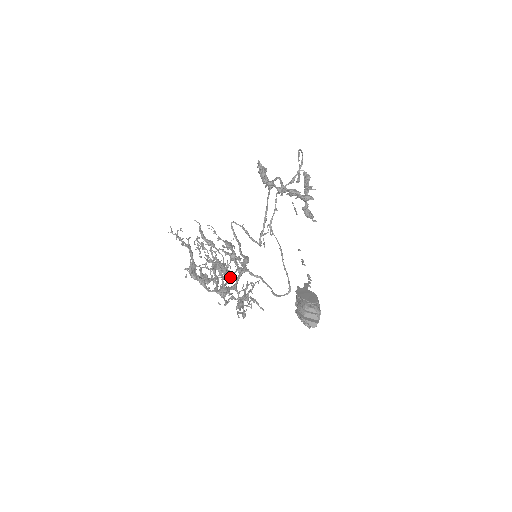
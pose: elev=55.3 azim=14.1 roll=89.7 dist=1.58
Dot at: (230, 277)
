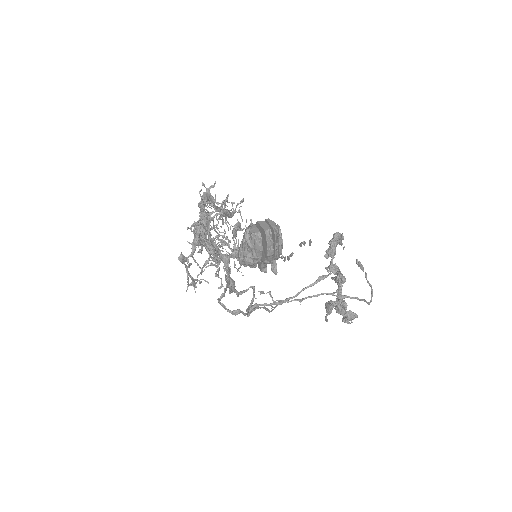
Dot at: occluded
